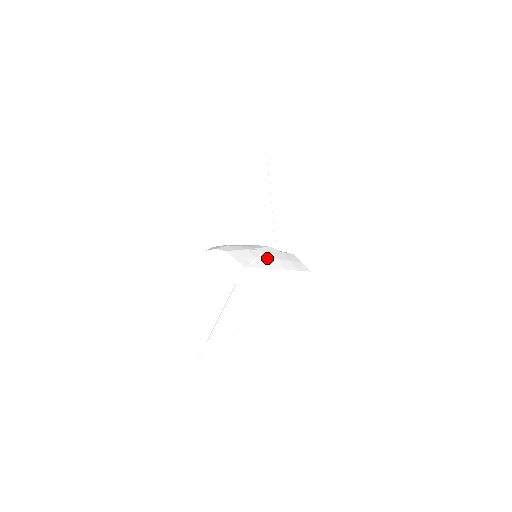
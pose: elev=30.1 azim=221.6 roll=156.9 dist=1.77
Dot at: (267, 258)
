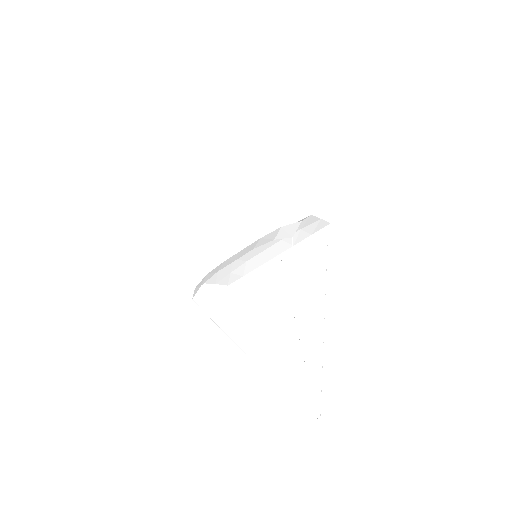
Dot at: (264, 250)
